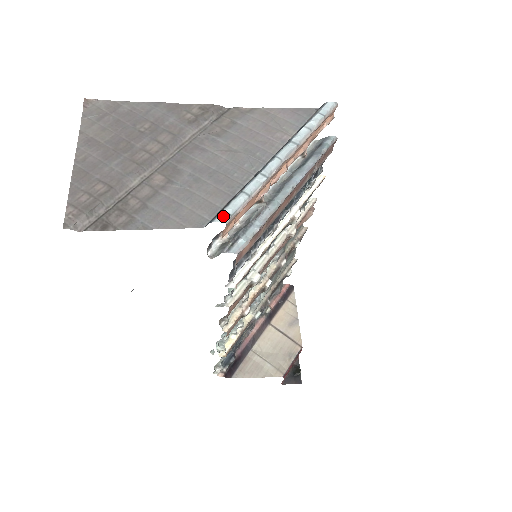
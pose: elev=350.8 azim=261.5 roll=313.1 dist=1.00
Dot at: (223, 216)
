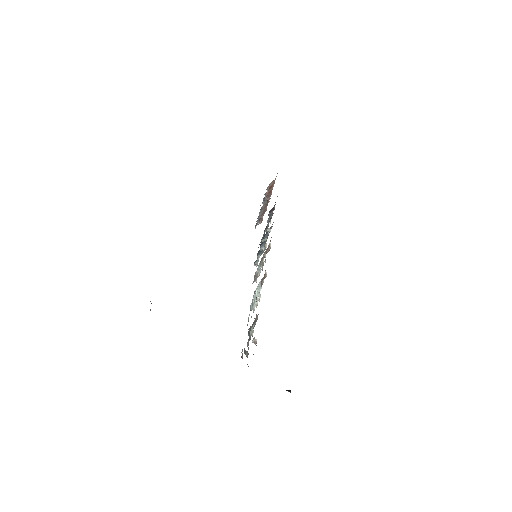
Dot at: occluded
